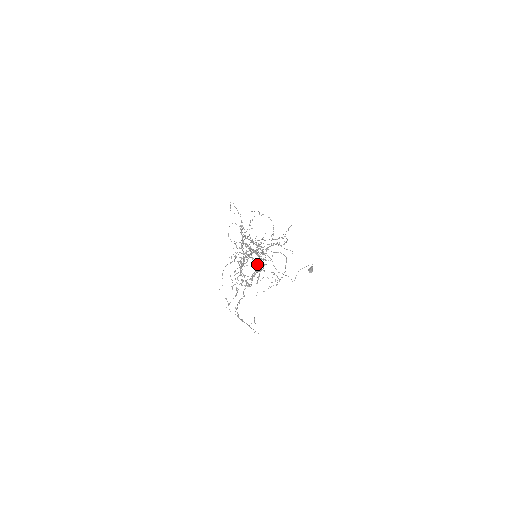
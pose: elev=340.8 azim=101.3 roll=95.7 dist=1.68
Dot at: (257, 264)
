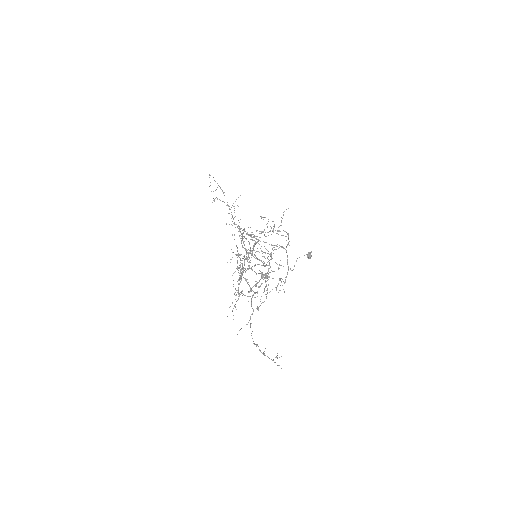
Dot at: (265, 276)
